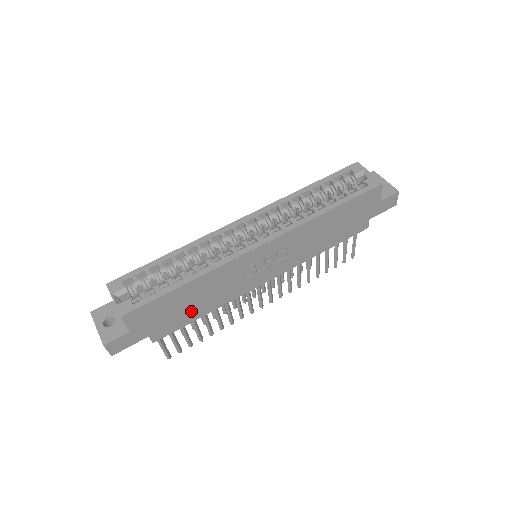
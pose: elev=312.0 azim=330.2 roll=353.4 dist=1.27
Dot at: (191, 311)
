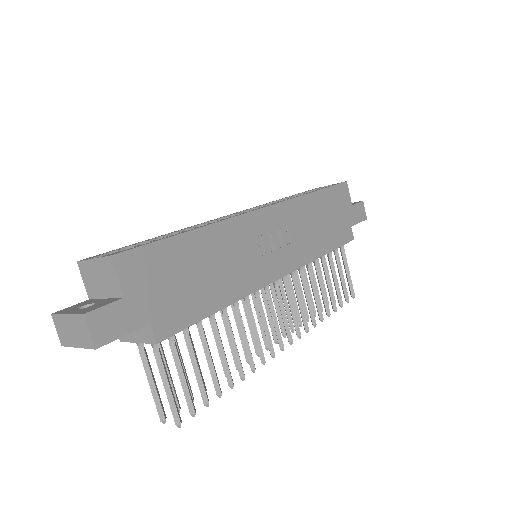
Dot at: (202, 292)
